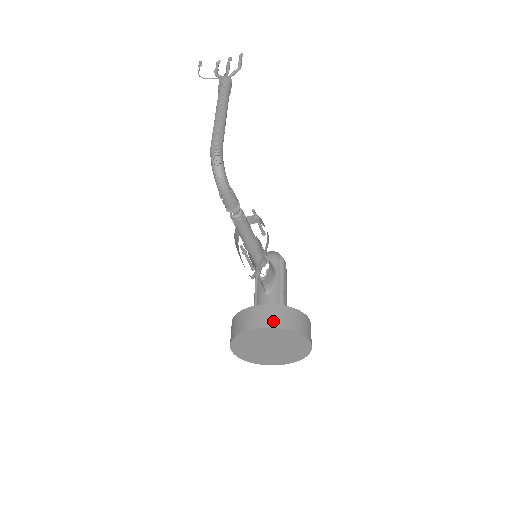
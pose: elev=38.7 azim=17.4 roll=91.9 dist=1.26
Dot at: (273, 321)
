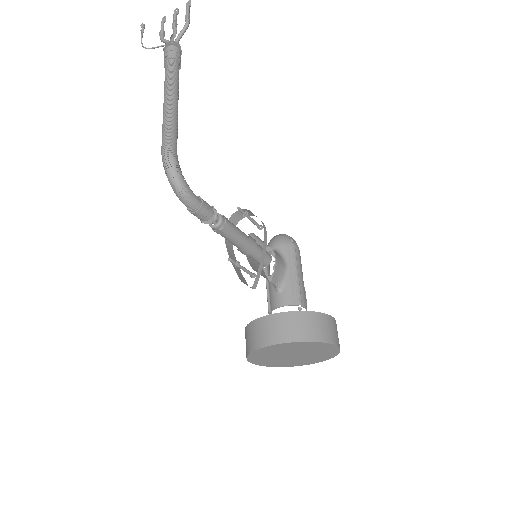
Dot at: (287, 334)
